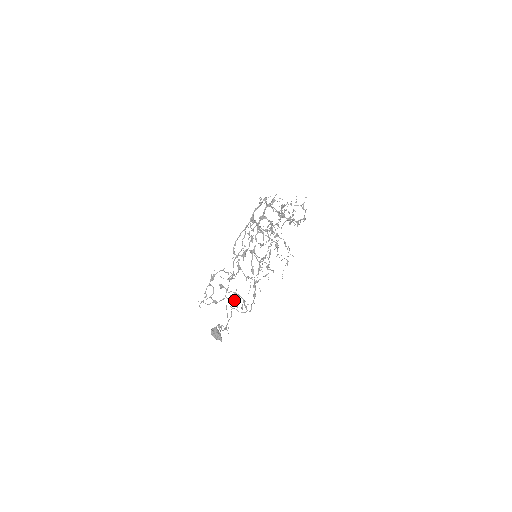
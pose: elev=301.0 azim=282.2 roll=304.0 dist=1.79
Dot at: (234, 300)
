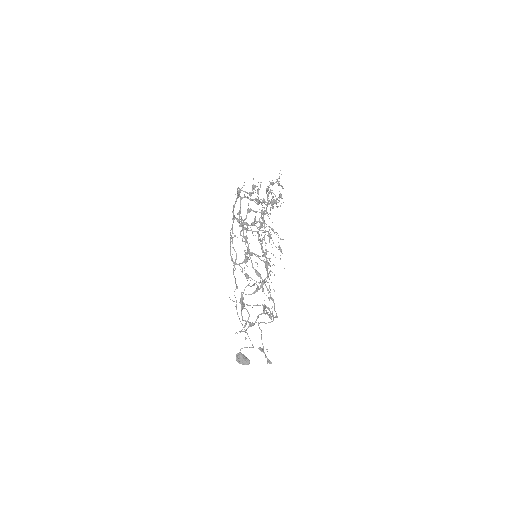
Dot at: occluded
